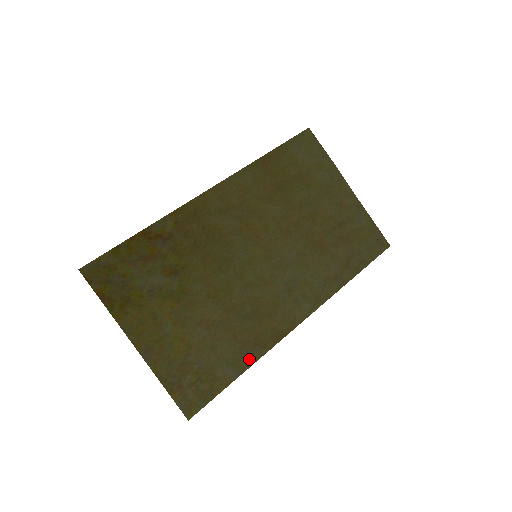
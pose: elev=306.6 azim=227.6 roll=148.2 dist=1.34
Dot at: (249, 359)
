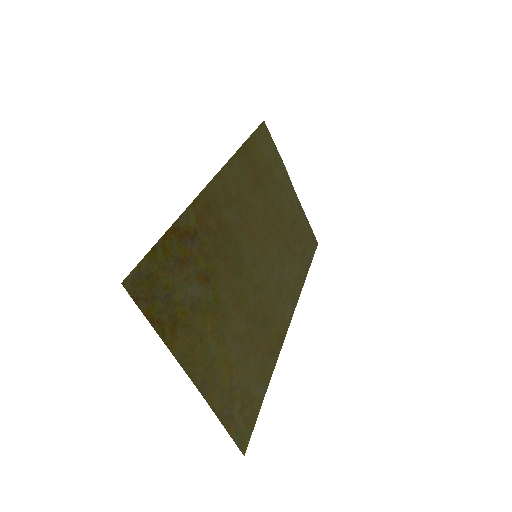
Dot at: (269, 370)
